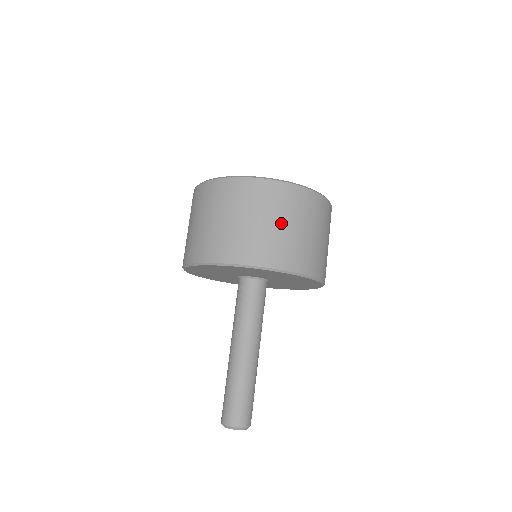
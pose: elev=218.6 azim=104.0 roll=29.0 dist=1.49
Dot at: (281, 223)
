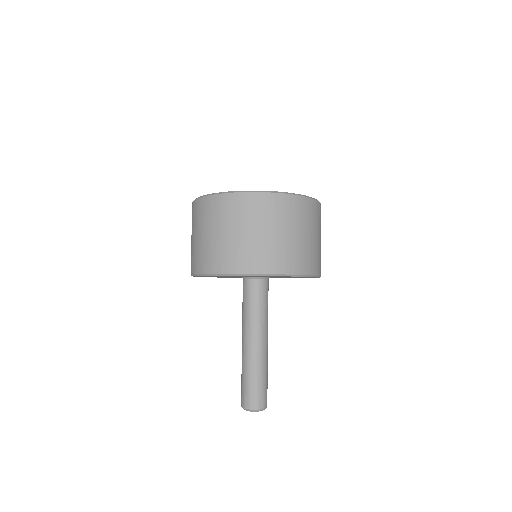
Dot at: (256, 231)
